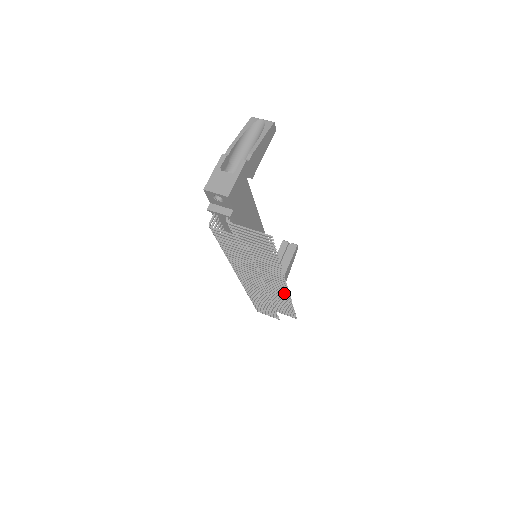
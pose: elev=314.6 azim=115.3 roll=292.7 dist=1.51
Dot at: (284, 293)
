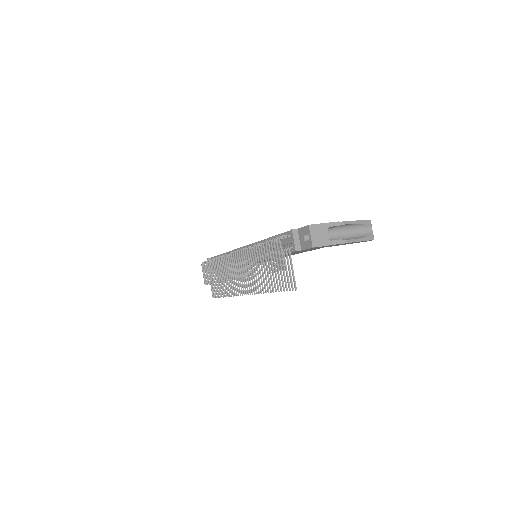
Dot at: (238, 291)
